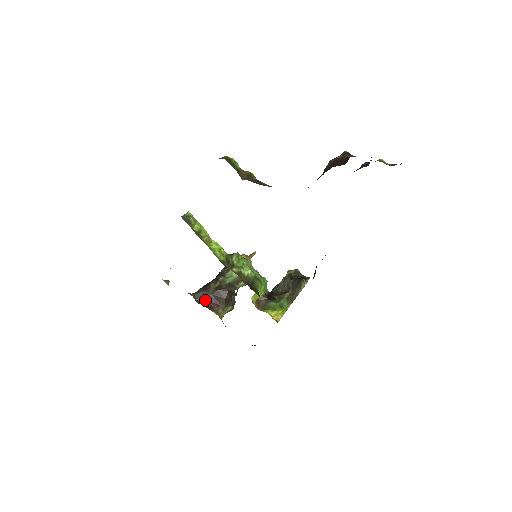
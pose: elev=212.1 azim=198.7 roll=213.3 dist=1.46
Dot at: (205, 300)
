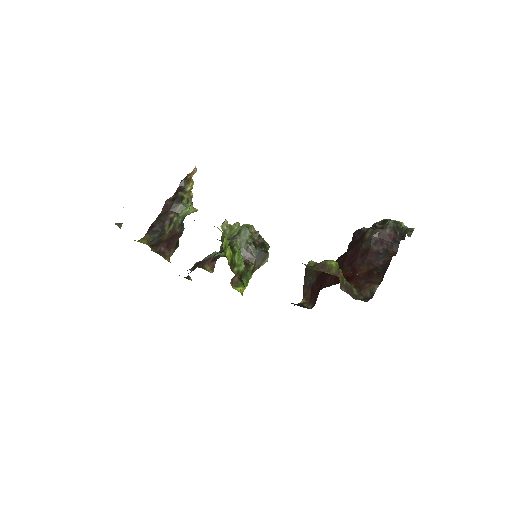
Dot at: (158, 245)
